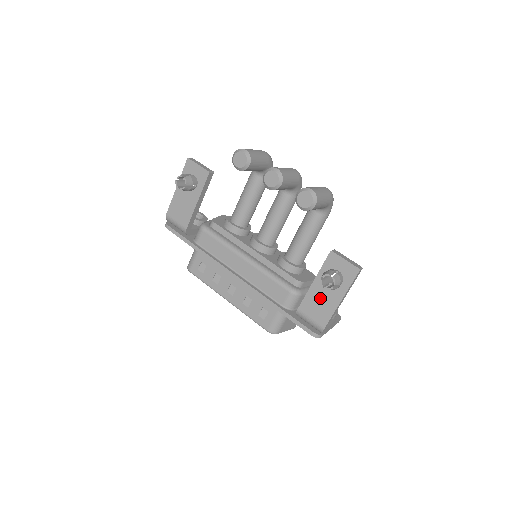
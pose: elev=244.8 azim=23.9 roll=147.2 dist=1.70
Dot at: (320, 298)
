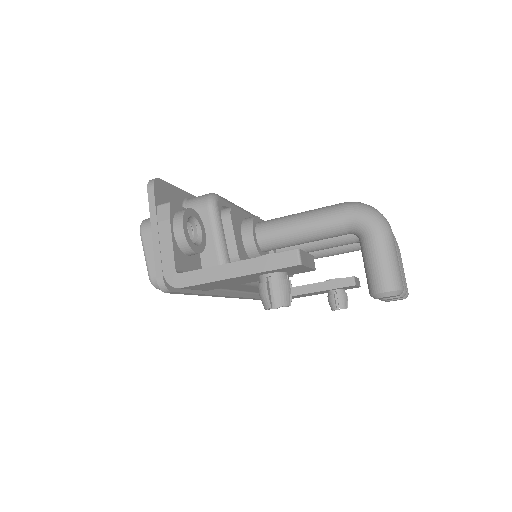
Dot at: occluded
